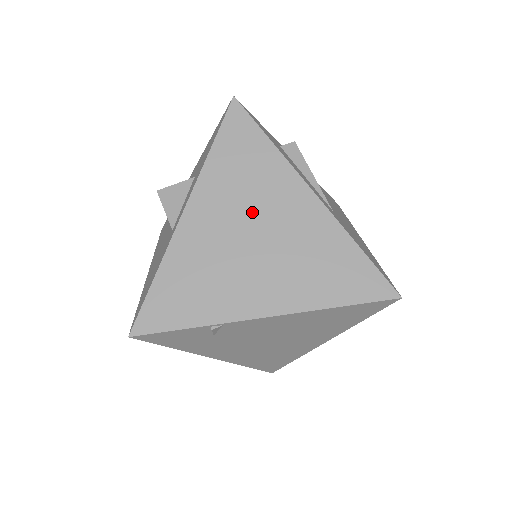
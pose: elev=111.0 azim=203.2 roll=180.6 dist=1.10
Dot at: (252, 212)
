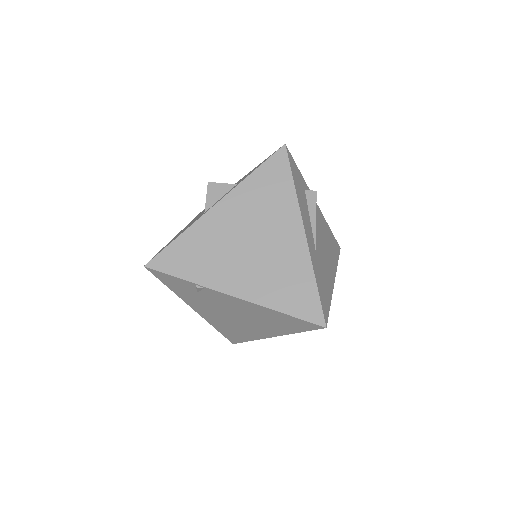
Dot at: (258, 225)
